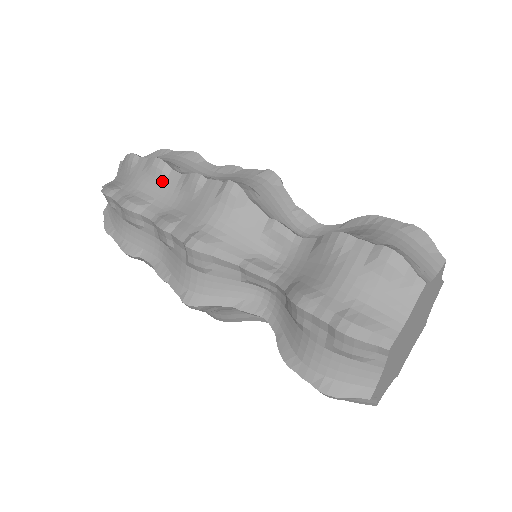
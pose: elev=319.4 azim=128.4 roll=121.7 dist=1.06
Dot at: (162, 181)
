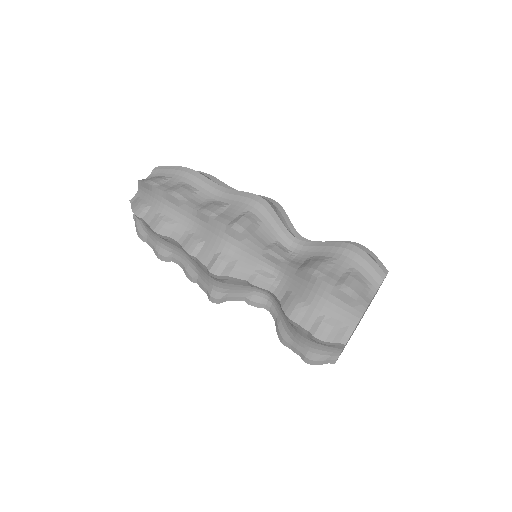
Dot at: (169, 241)
